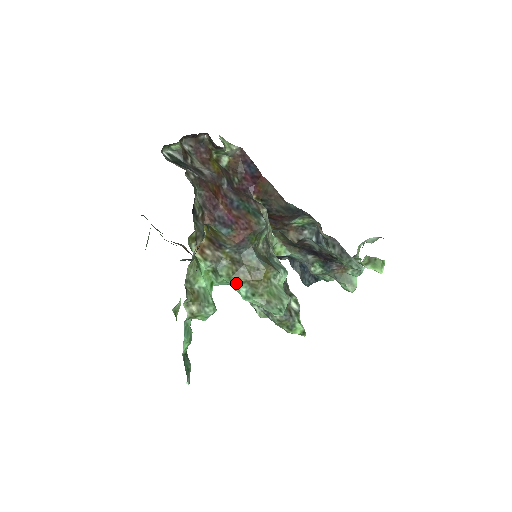
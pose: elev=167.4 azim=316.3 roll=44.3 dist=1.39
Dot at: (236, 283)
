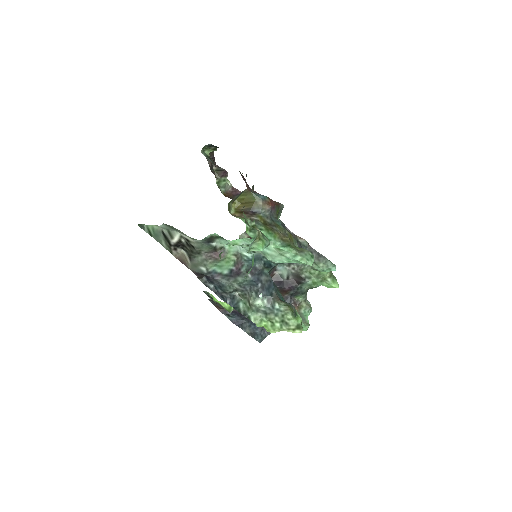
Dot at: (273, 237)
